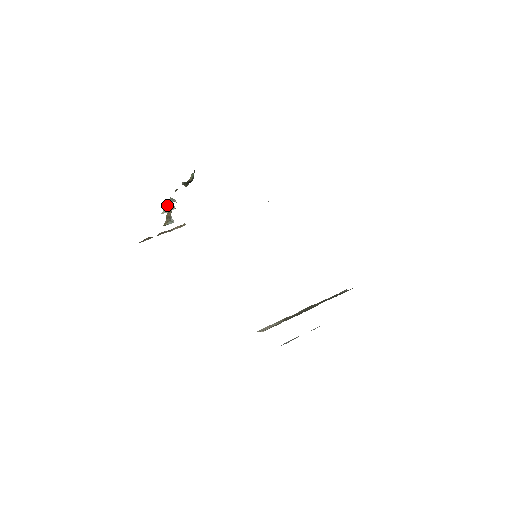
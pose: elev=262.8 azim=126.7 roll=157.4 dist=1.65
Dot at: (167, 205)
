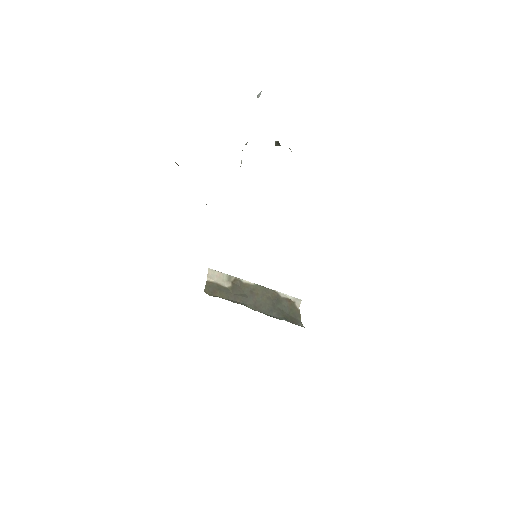
Dot at: occluded
